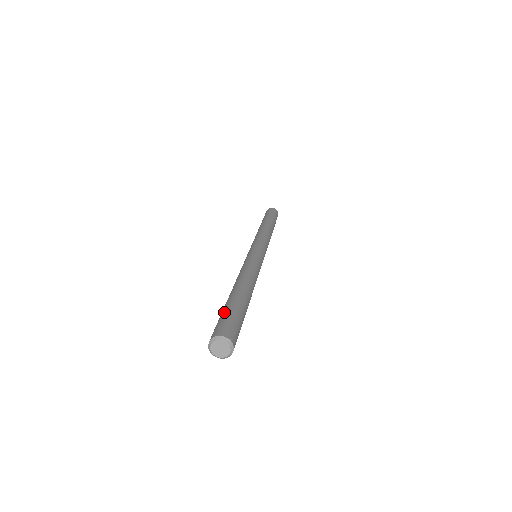
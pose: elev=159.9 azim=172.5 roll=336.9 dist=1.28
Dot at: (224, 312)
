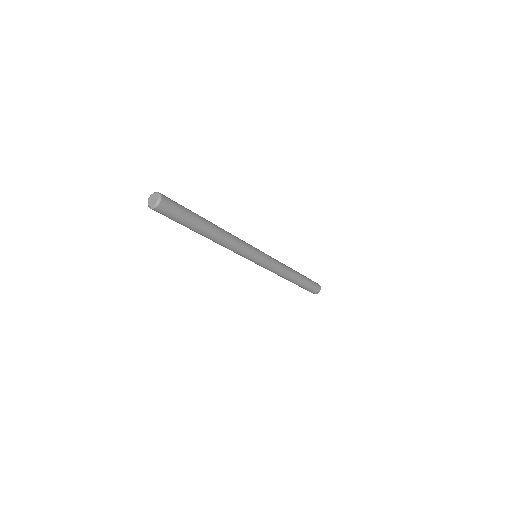
Dot at: occluded
